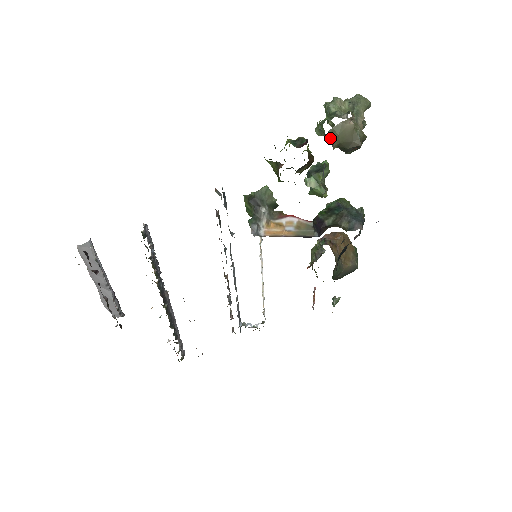
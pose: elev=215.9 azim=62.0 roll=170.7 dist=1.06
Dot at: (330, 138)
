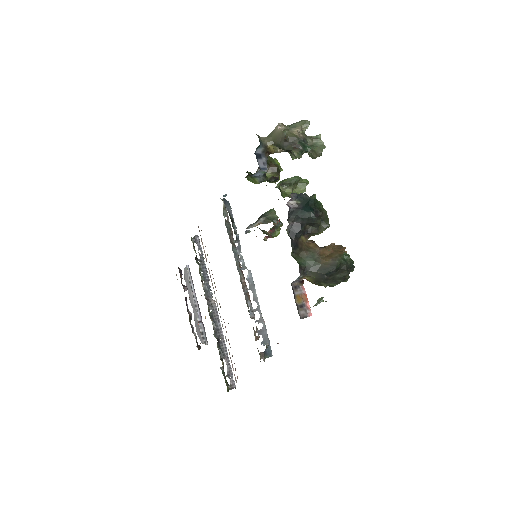
Dot at: (262, 137)
